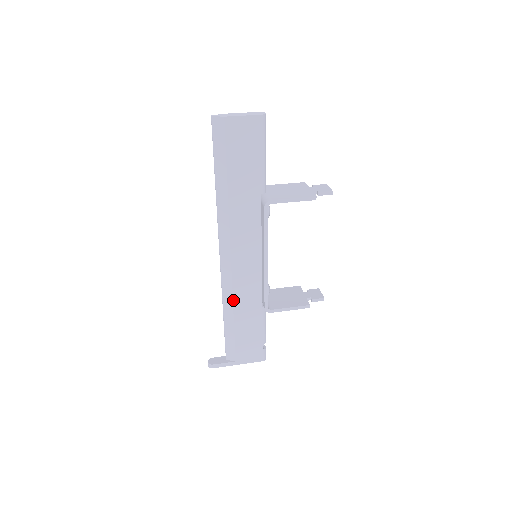
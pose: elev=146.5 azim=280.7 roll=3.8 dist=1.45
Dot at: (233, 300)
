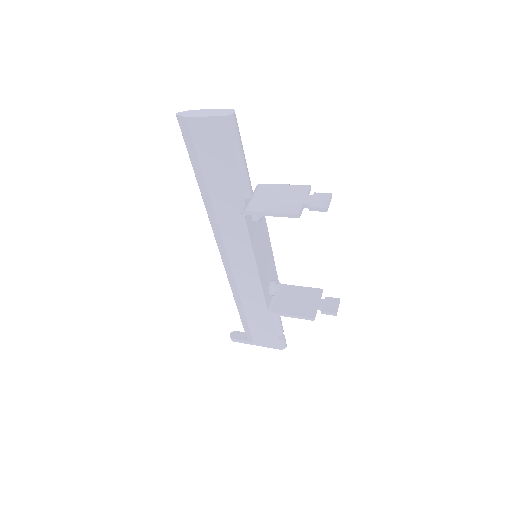
Dot at: (238, 291)
